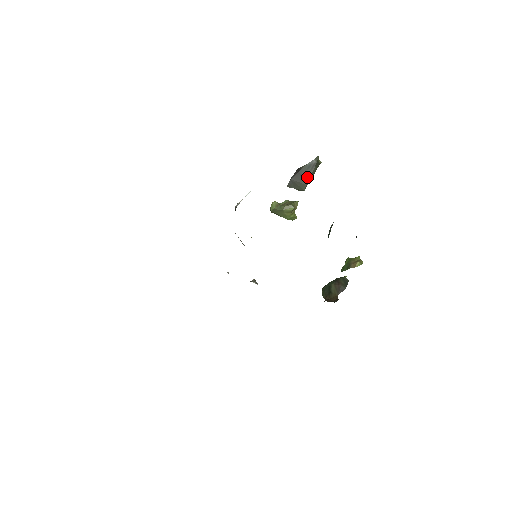
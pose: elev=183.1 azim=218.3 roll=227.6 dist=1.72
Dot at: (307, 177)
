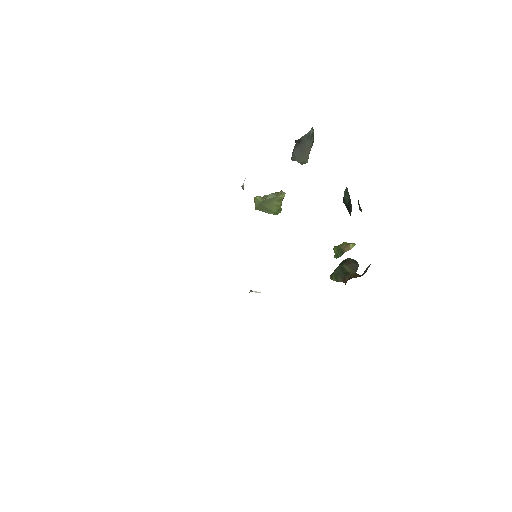
Dot at: (309, 147)
